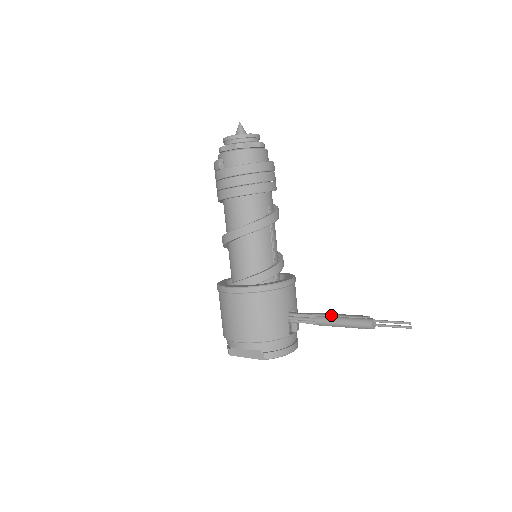
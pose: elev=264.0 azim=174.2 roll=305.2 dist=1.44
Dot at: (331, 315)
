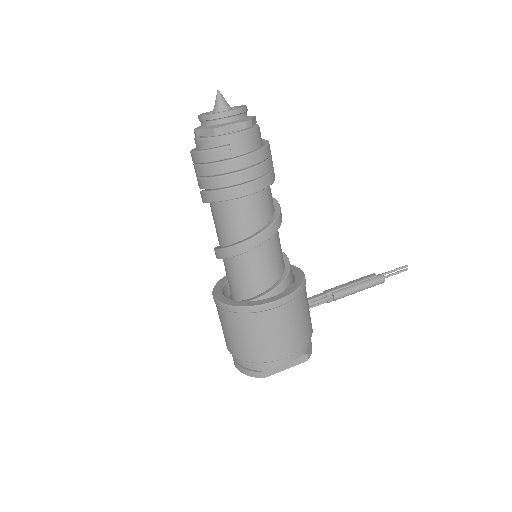
Dot at: (345, 286)
